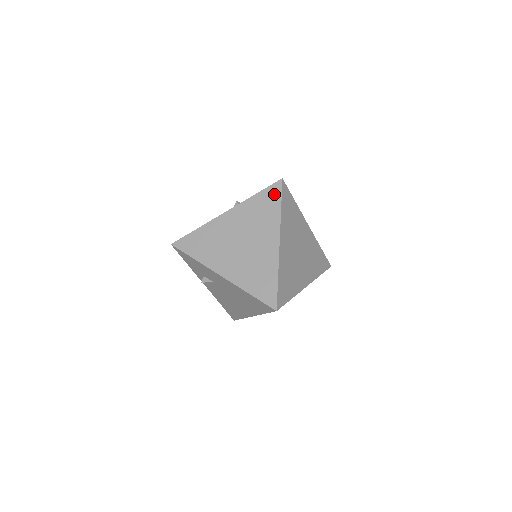
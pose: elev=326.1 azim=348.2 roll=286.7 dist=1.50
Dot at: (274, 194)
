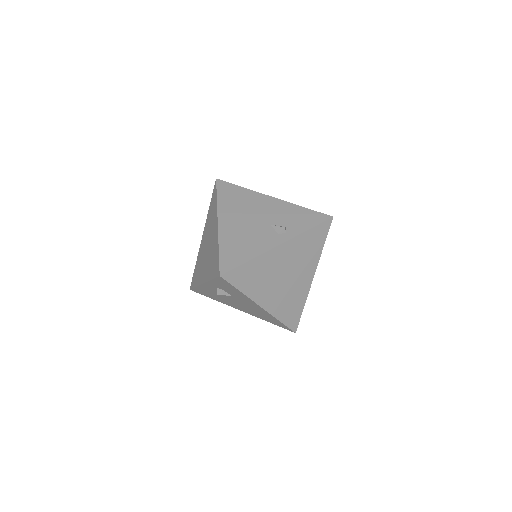
Dot at: (323, 232)
